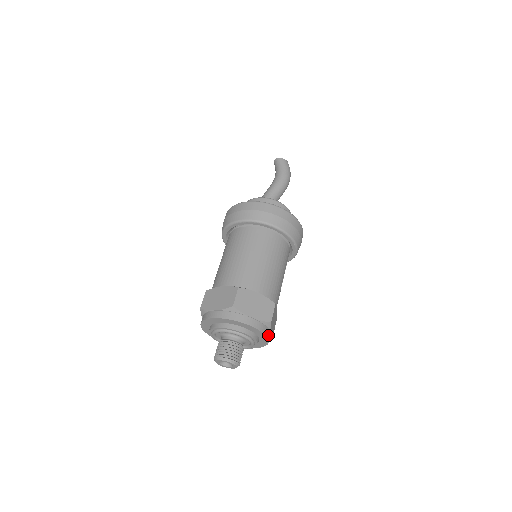
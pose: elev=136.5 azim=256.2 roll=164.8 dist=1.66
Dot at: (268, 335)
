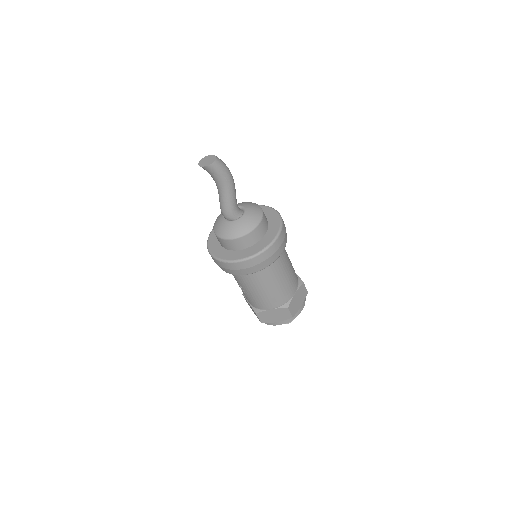
Dot at: occluded
